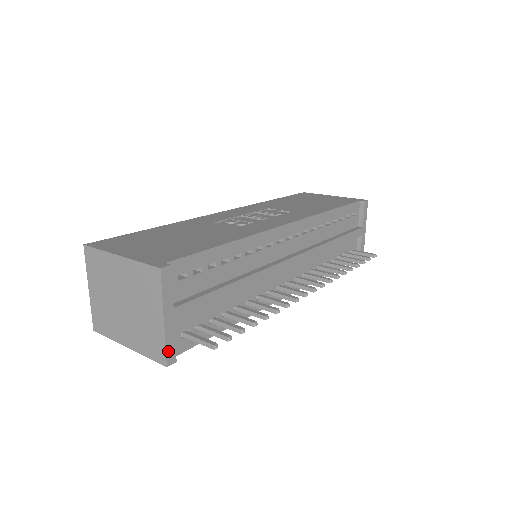
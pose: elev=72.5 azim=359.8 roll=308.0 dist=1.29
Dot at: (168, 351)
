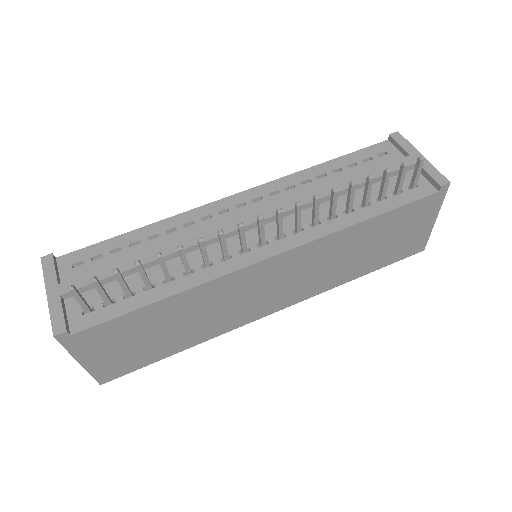
Dot at: (54, 322)
